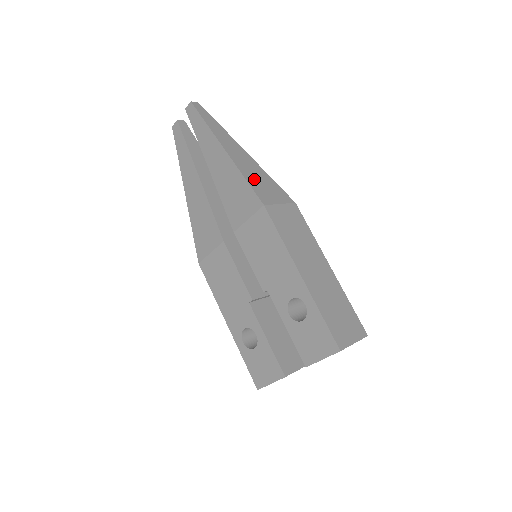
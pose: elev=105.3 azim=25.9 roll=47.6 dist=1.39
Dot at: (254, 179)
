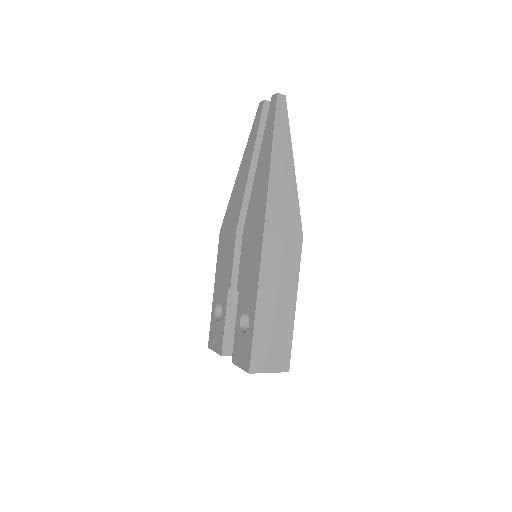
Dot at: (277, 200)
